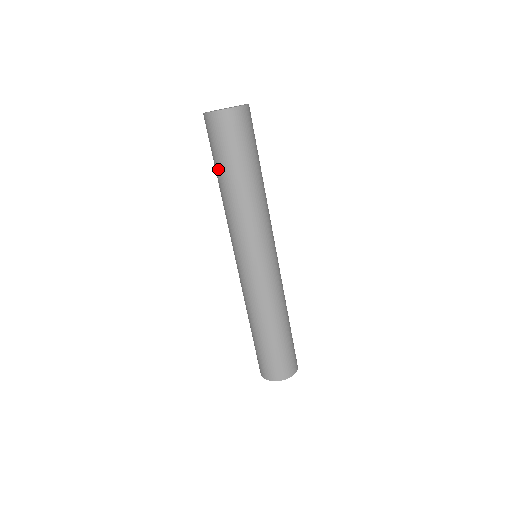
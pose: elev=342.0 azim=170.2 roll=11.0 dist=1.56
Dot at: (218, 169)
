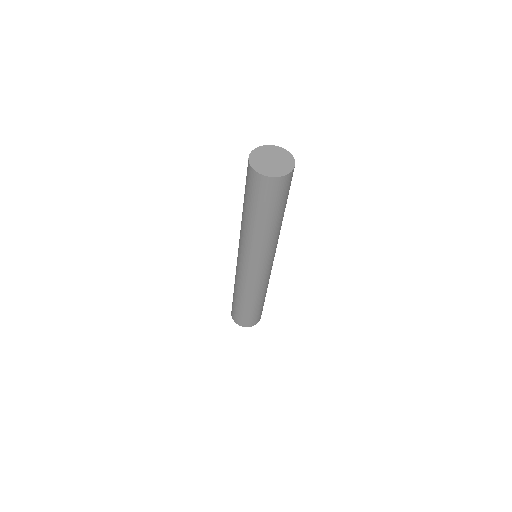
Dot at: (247, 206)
